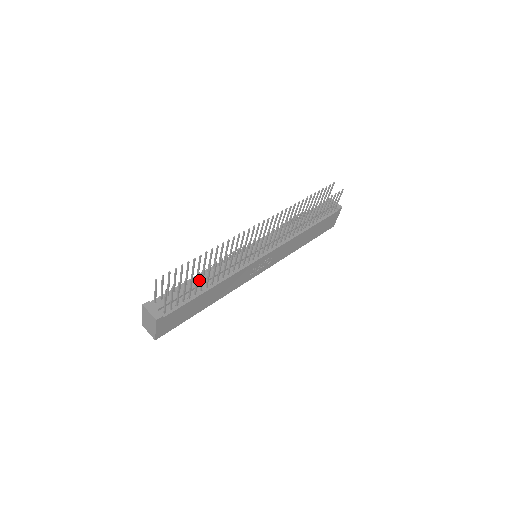
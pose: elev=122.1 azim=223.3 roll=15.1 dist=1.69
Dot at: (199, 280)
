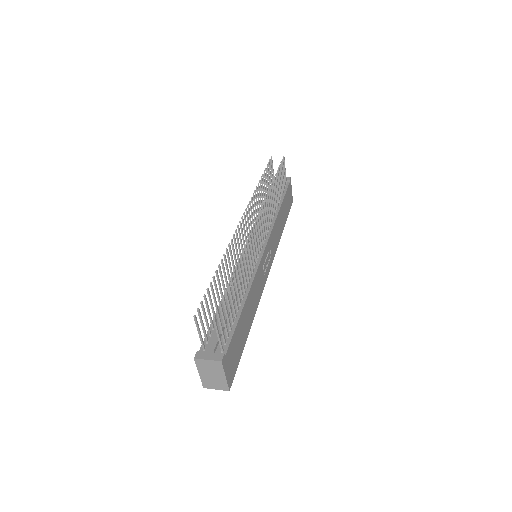
Dot at: (227, 303)
